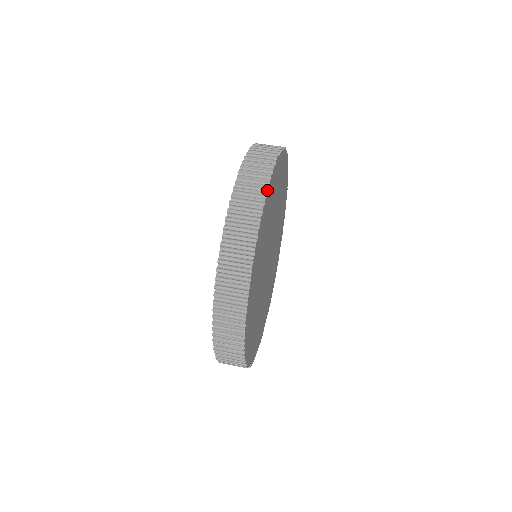
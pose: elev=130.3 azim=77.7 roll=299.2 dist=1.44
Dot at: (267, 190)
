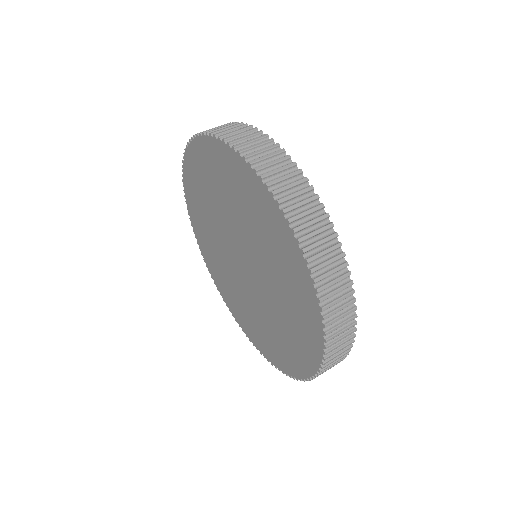
Dot at: (302, 175)
